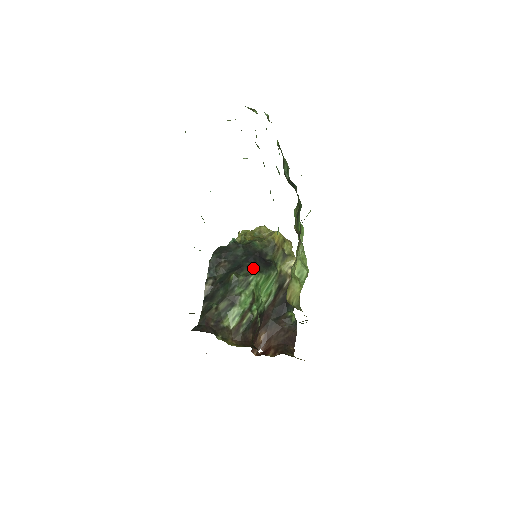
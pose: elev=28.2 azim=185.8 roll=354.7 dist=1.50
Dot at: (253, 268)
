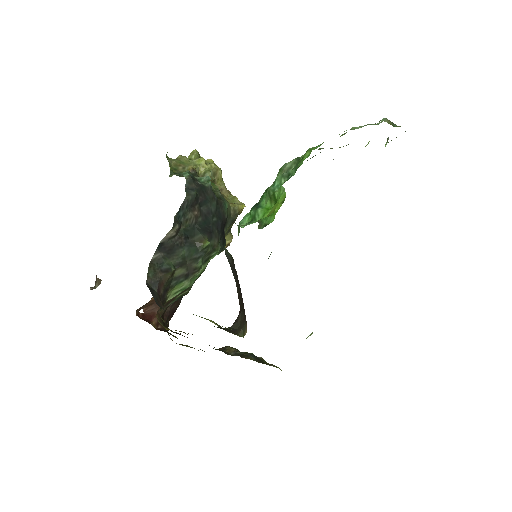
Dot at: (219, 241)
